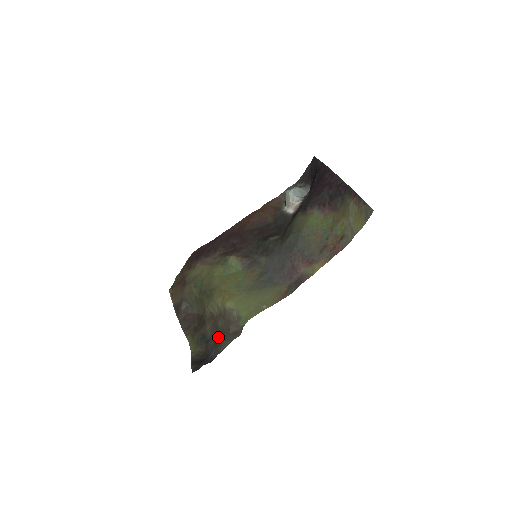
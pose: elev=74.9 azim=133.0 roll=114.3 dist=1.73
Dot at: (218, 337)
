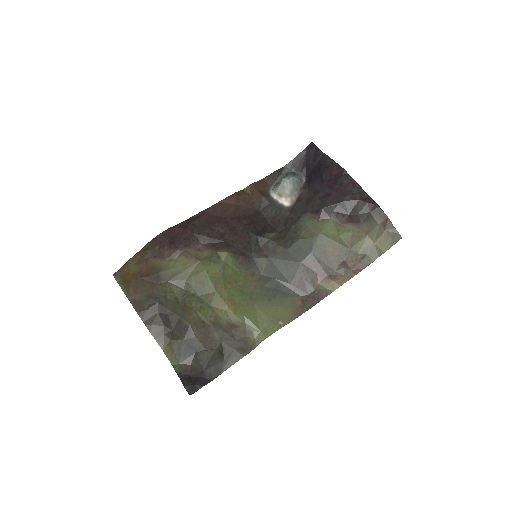
Dot at: (214, 350)
